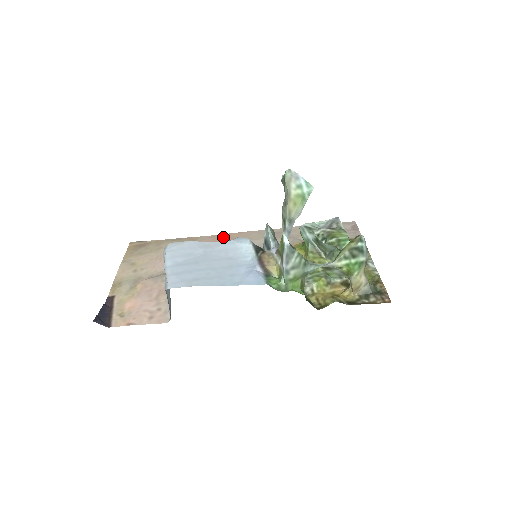
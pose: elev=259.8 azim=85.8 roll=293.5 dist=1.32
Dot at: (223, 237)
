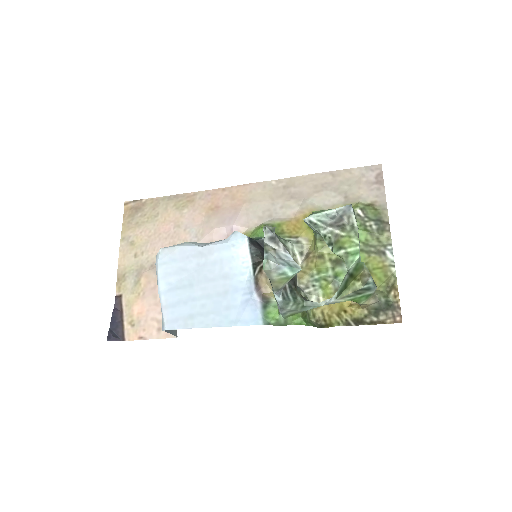
Dot at: (223, 194)
